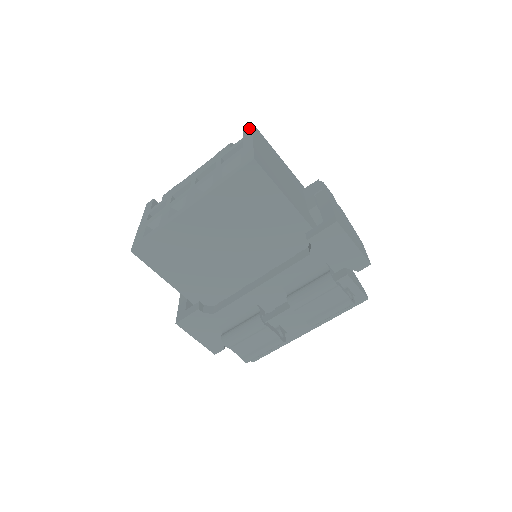
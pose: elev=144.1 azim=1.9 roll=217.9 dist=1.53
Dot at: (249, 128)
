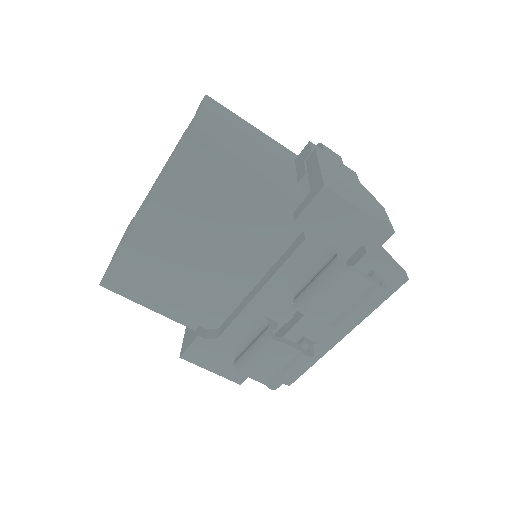
Dot at: (201, 102)
